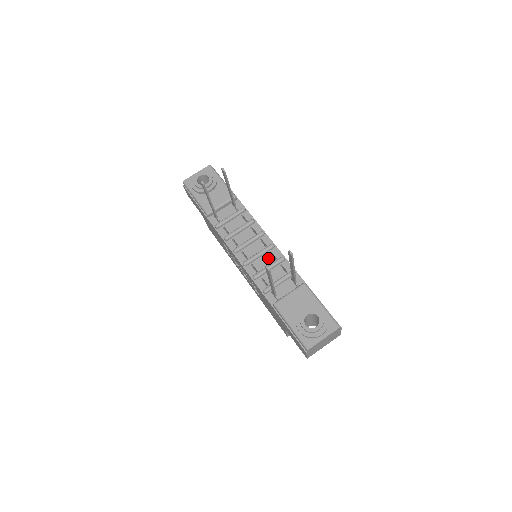
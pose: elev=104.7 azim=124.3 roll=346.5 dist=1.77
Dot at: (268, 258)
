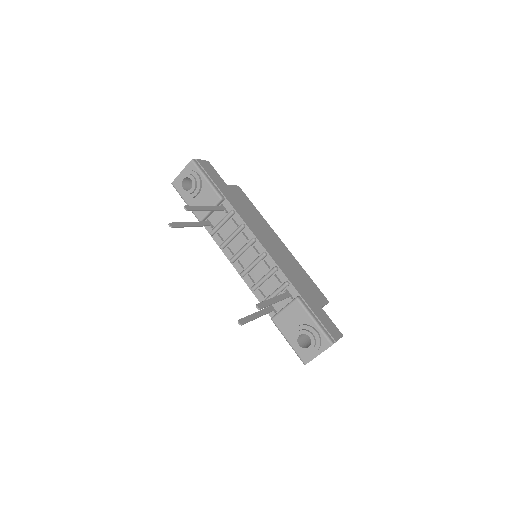
Dot at: (262, 267)
